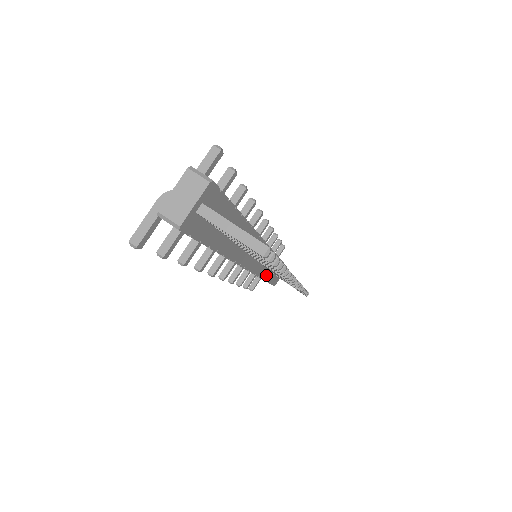
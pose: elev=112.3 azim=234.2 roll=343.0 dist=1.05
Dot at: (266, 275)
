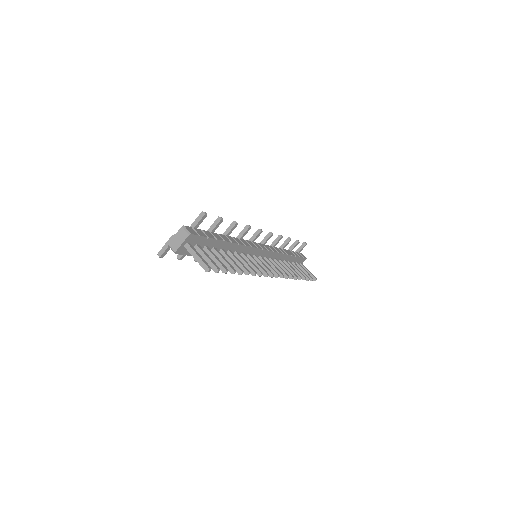
Dot at: occluded
